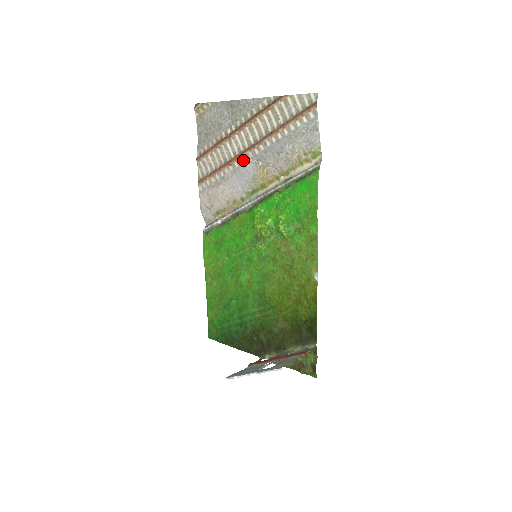
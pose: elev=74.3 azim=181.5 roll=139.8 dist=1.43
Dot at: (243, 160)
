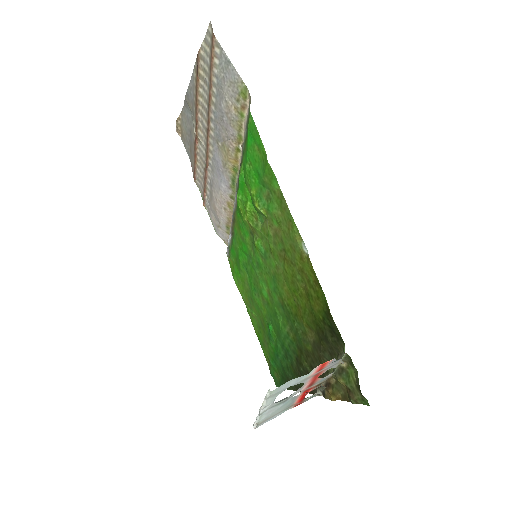
Dot at: (211, 152)
